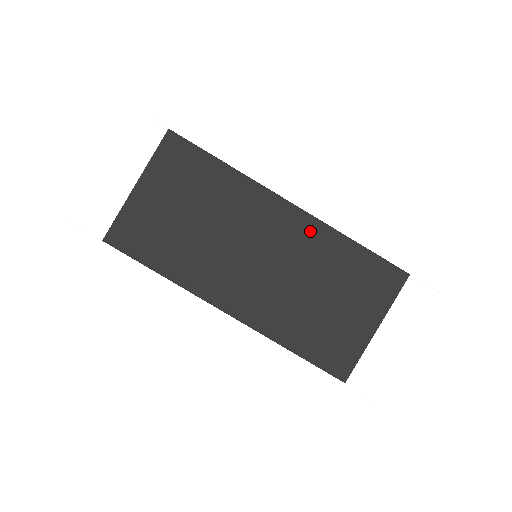
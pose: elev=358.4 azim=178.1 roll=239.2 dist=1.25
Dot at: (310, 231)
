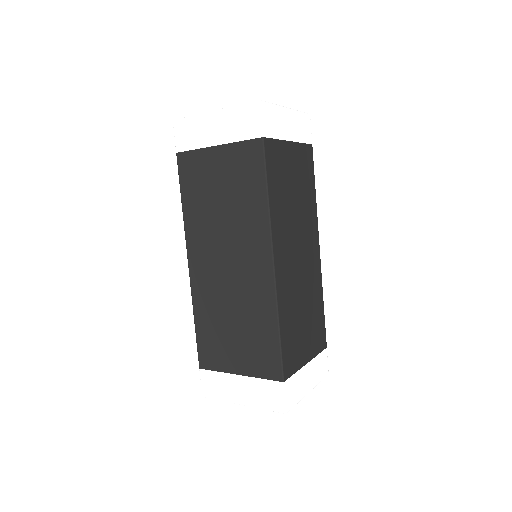
Dot at: (317, 273)
